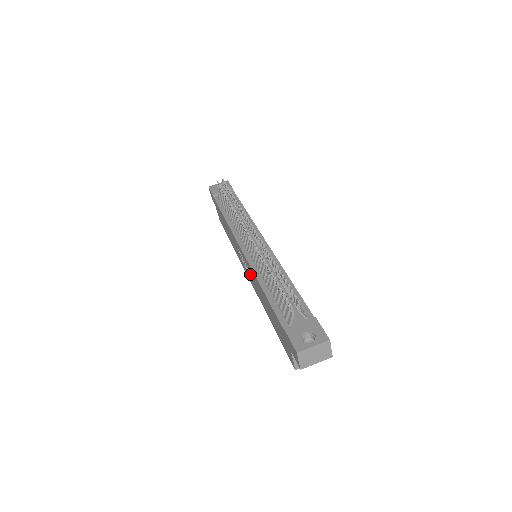
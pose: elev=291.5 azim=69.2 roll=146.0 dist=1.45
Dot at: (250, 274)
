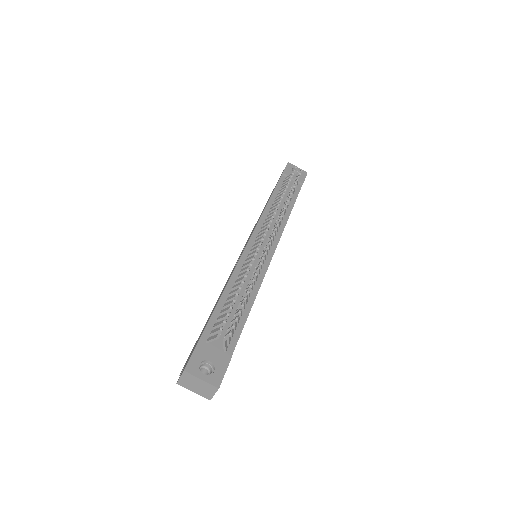
Dot at: occluded
